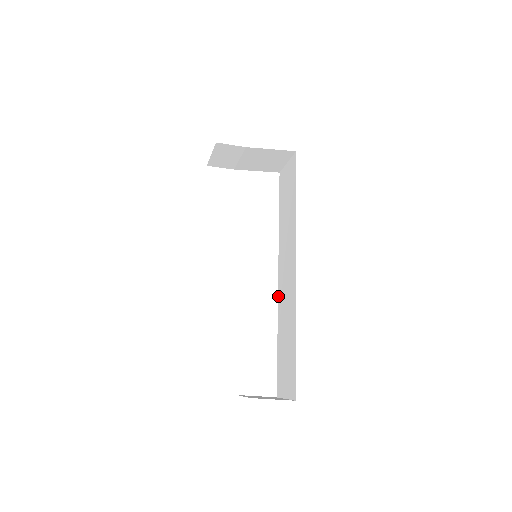
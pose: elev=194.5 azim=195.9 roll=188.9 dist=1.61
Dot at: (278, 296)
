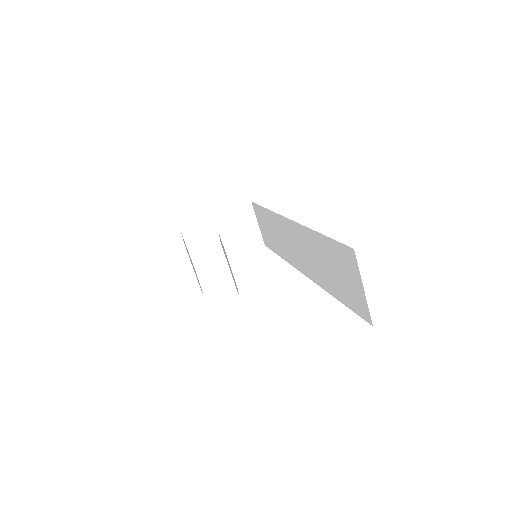
Dot at: (311, 279)
